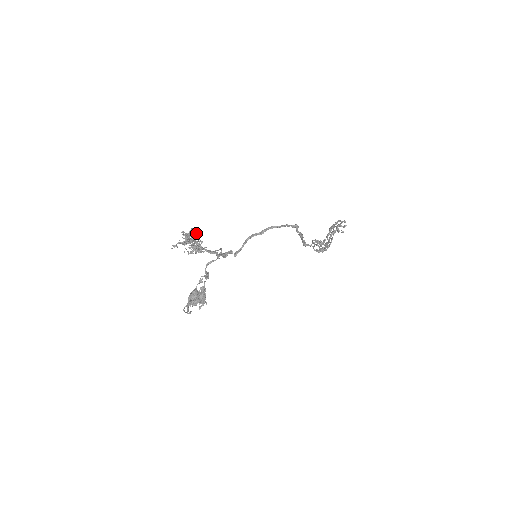
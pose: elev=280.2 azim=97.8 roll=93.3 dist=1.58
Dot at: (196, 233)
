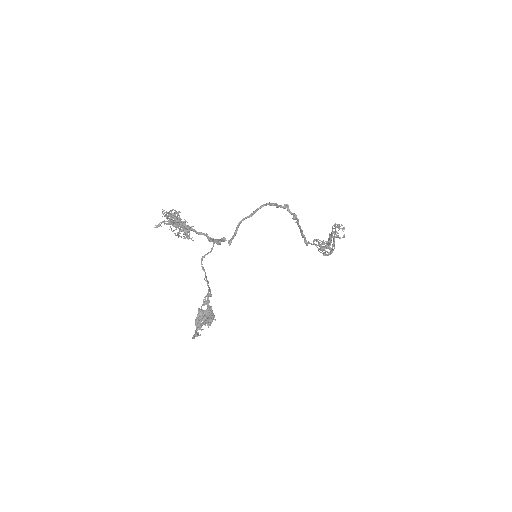
Dot at: (178, 212)
